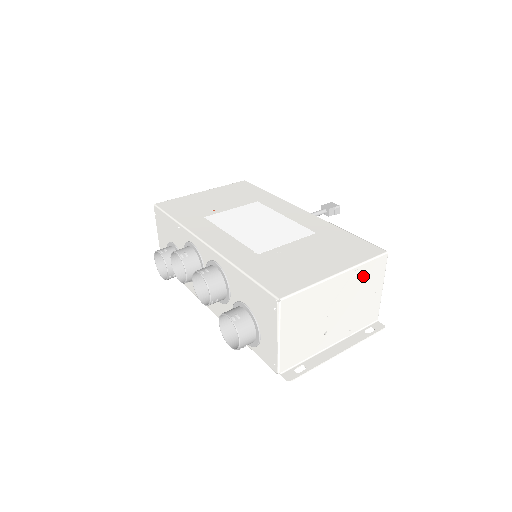
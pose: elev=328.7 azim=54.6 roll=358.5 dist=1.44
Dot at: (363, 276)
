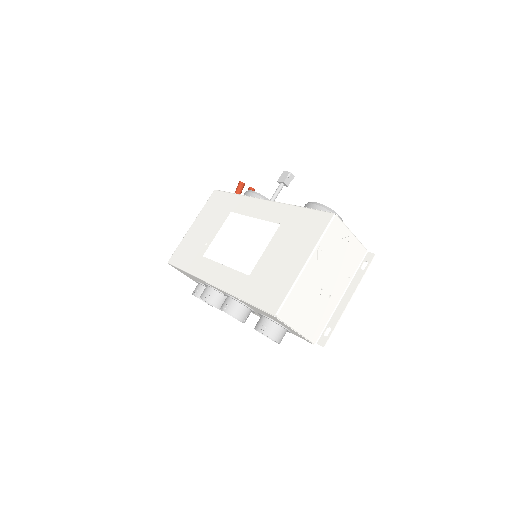
Dot at: (328, 245)
